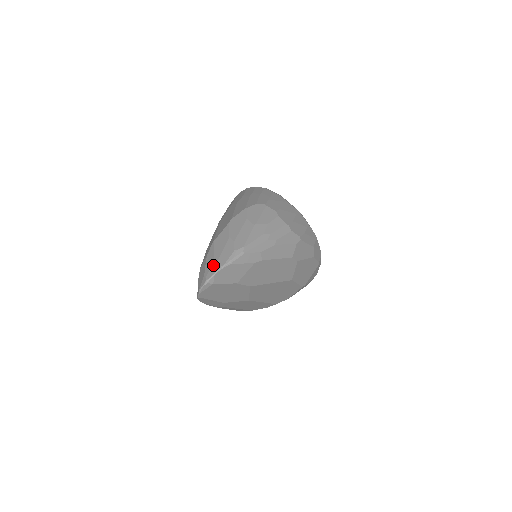
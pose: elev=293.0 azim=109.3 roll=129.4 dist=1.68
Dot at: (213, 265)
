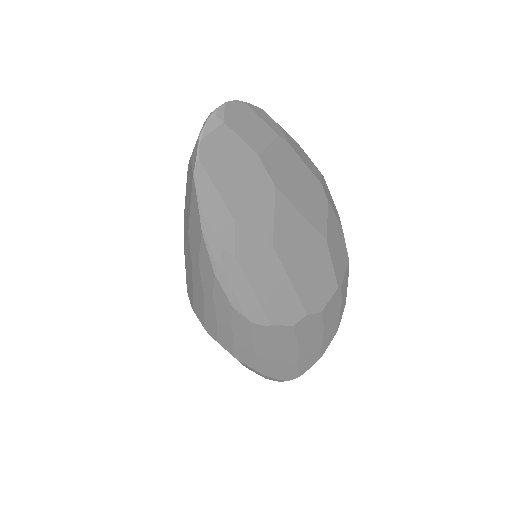
Dot at: occluded
